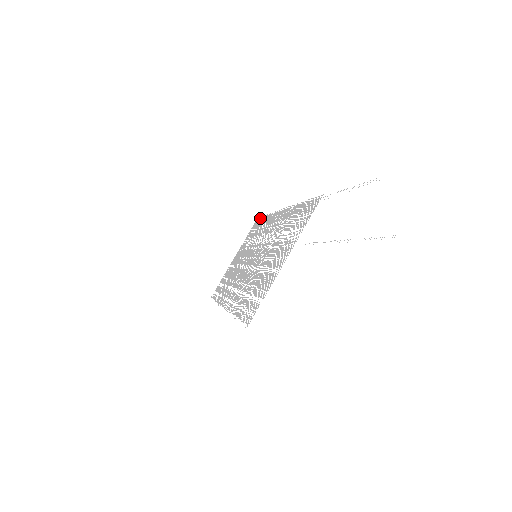
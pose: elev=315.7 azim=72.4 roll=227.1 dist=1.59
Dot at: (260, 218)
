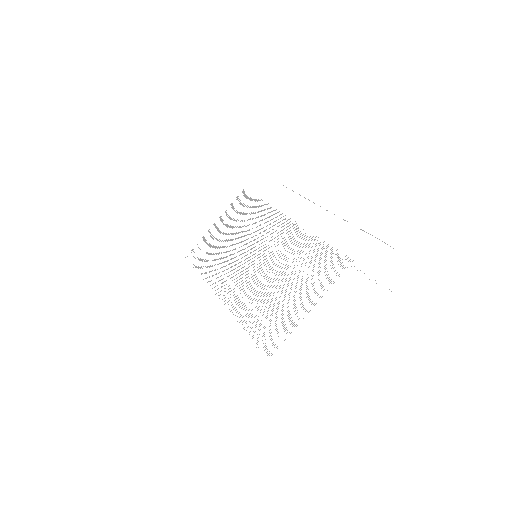
Dot at: occluded
